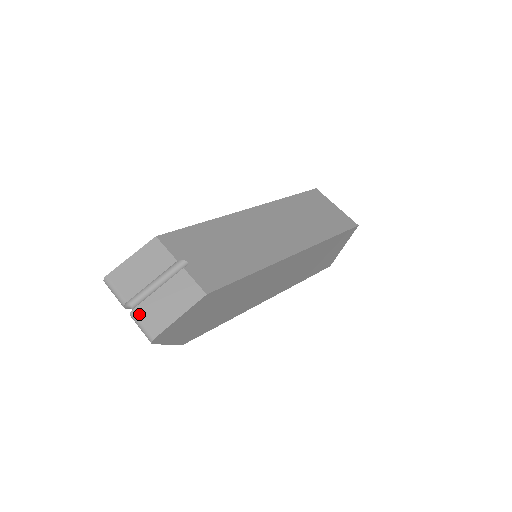
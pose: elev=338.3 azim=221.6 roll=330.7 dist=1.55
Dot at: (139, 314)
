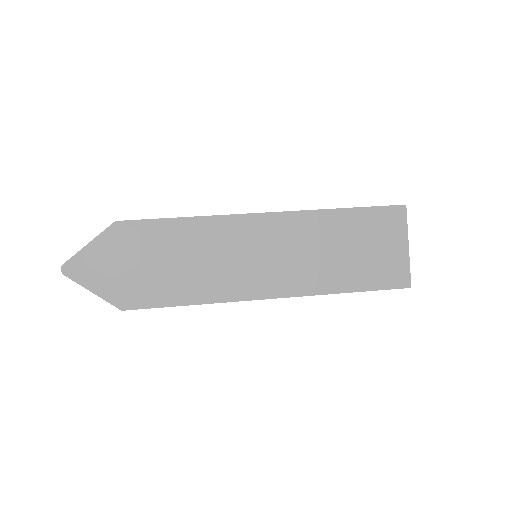
Dot at: occluded
